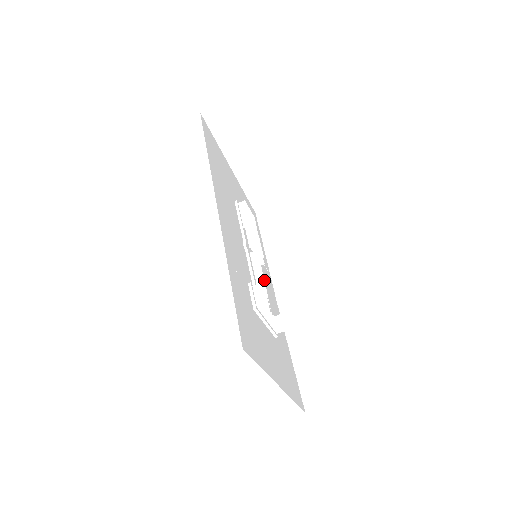
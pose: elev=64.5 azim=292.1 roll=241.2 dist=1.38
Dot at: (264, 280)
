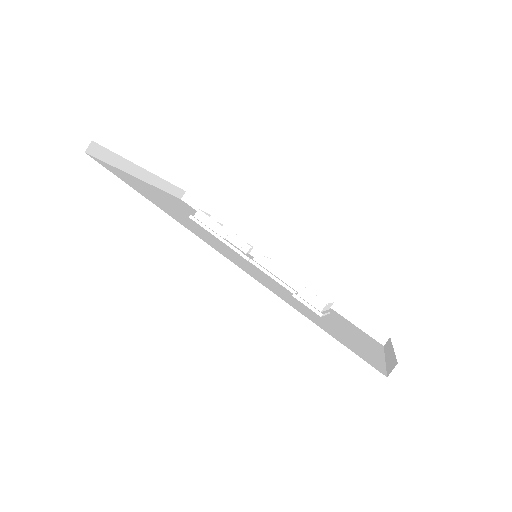
Dot at: (293, 277)
